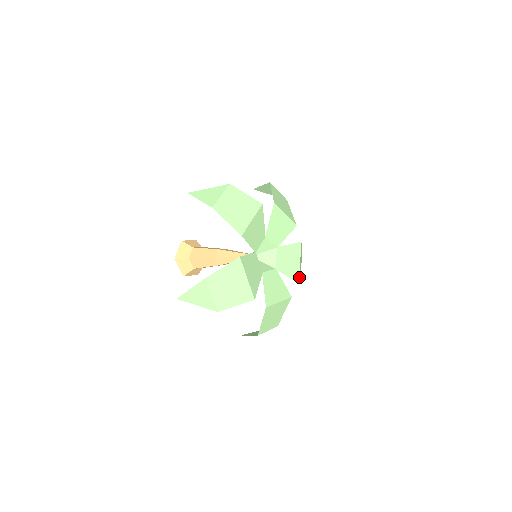
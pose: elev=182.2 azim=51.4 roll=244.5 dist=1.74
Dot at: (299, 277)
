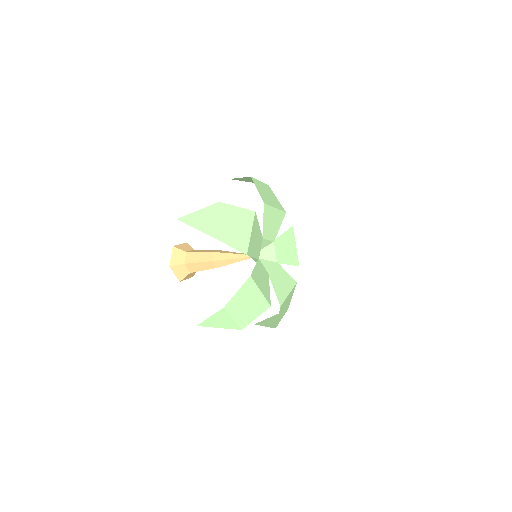
Dot at: (281, 309)
